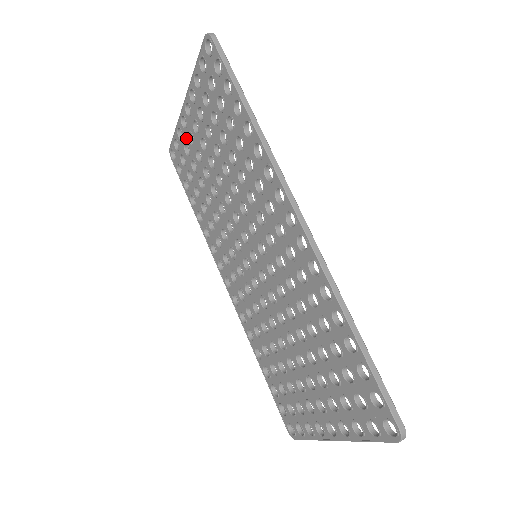
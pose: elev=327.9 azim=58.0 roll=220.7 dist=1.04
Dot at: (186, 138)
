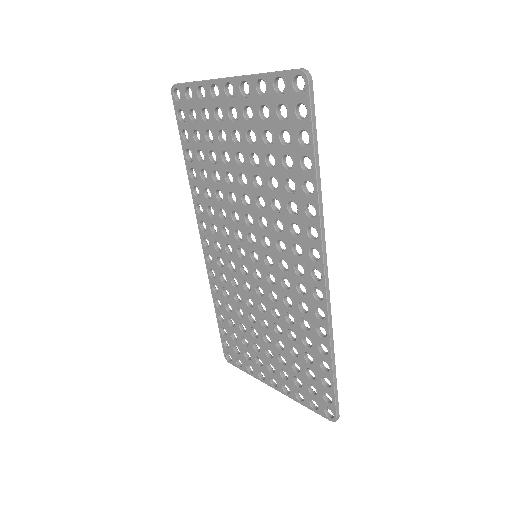
Dot at: (210, 106)
